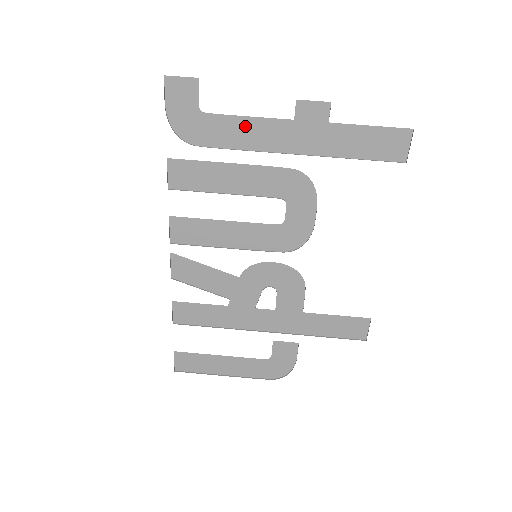
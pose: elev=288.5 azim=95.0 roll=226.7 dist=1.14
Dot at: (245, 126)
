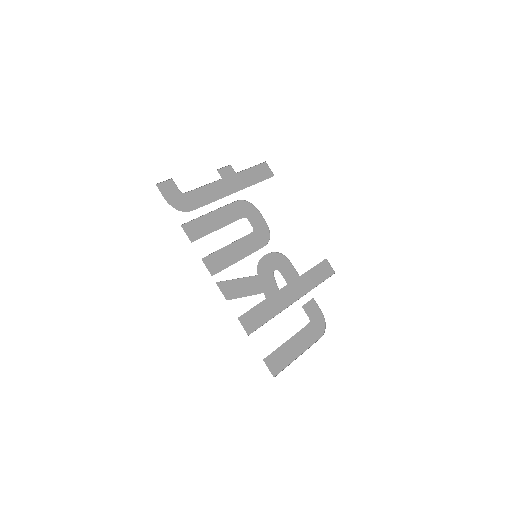
Dot at: (205, 191)
